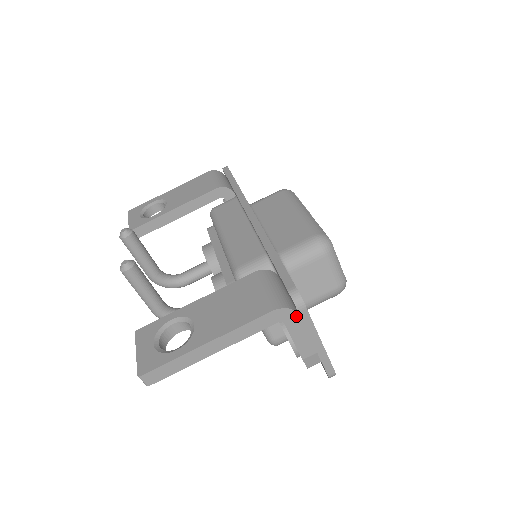
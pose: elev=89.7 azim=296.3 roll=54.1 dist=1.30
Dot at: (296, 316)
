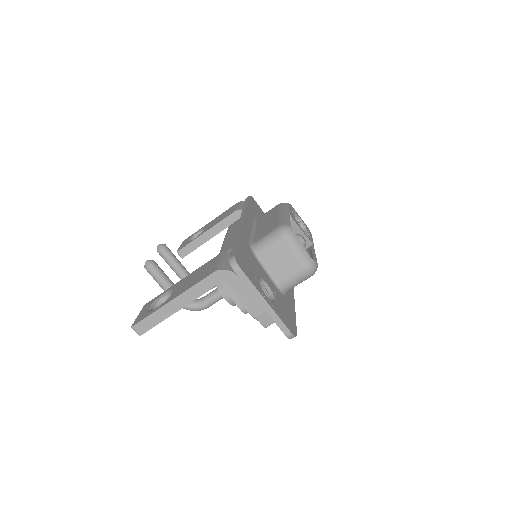
Dot at: (235, 277)
